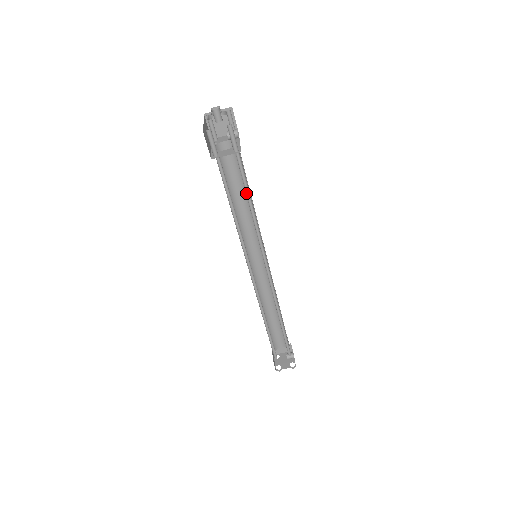
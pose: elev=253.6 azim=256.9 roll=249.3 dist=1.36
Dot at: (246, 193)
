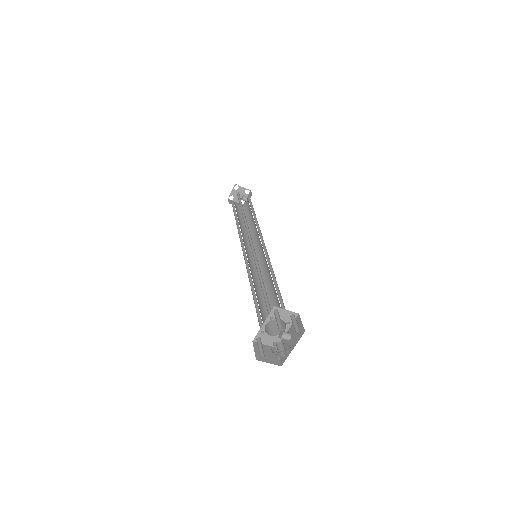
Dot at: (270, 305)
